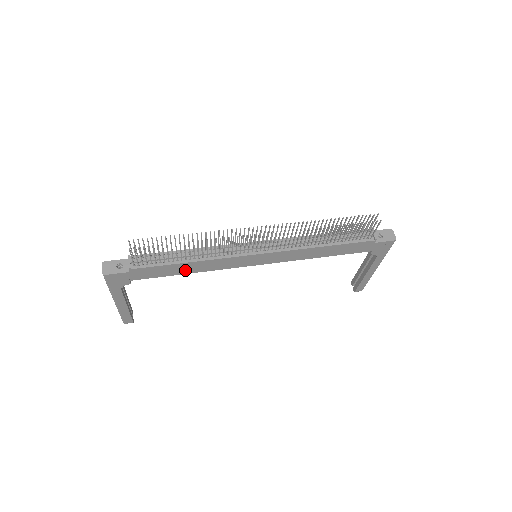
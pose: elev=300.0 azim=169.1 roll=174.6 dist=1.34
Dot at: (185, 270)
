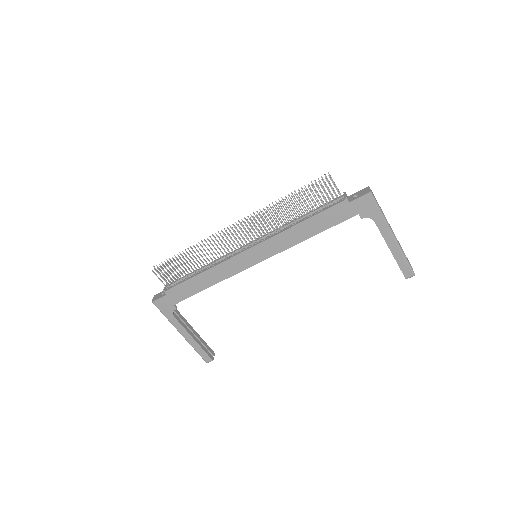
Dot at: (204, 283)
